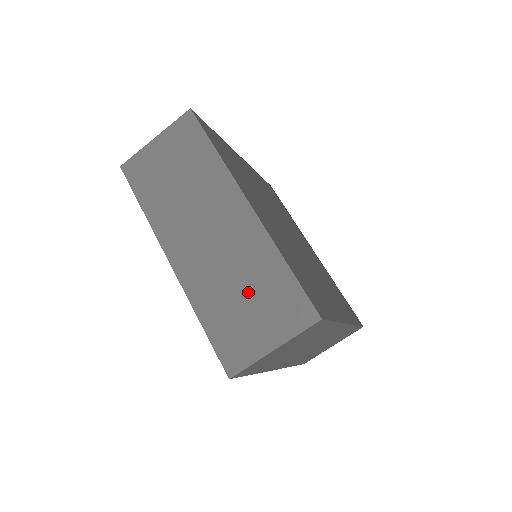
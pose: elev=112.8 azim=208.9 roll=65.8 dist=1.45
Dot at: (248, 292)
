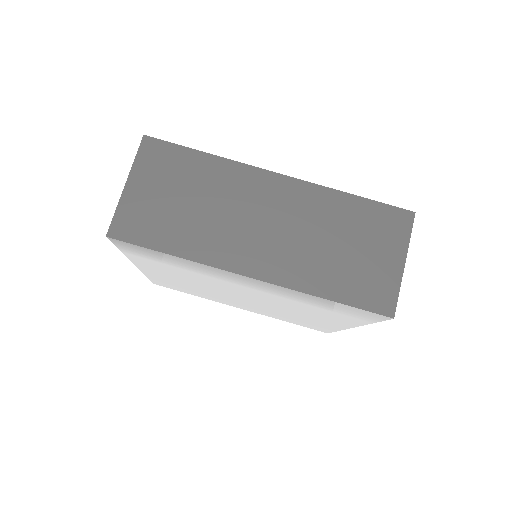
Dot at: (345, 240)
